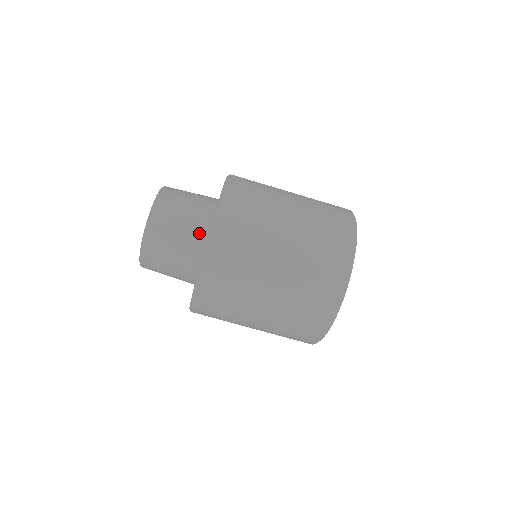
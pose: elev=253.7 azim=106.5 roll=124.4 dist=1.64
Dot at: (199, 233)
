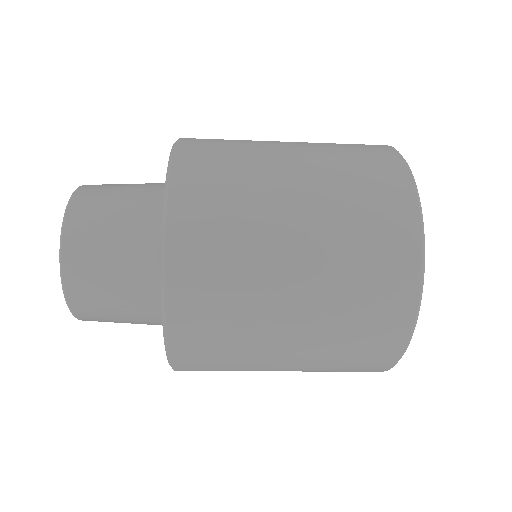
Dot at: (153, 309)
